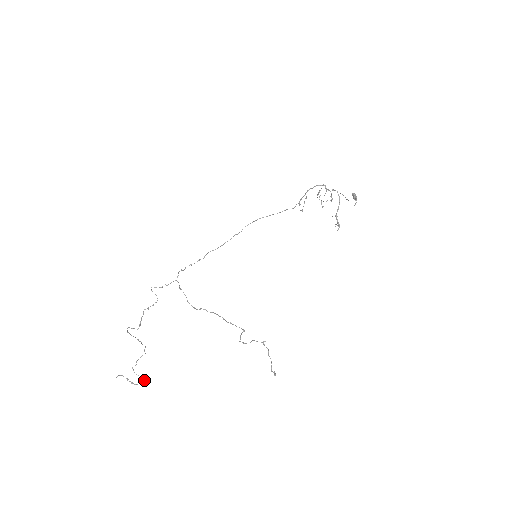
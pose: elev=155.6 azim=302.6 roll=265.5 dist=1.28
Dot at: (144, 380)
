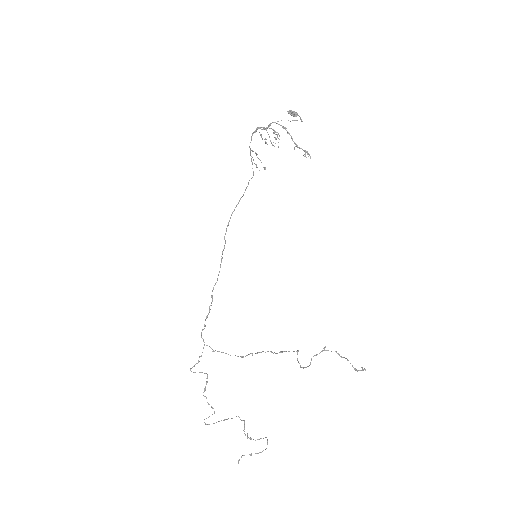
Dot at: occluded
